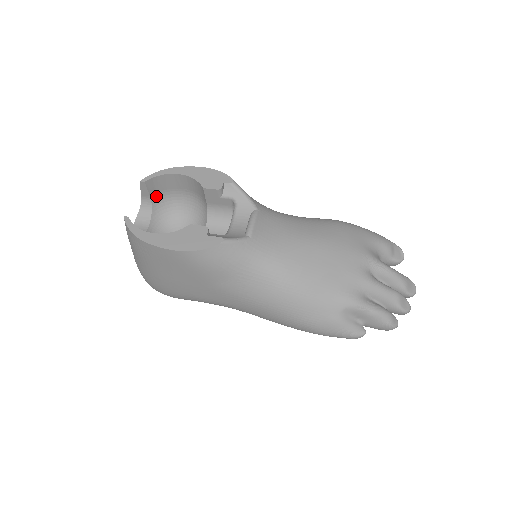
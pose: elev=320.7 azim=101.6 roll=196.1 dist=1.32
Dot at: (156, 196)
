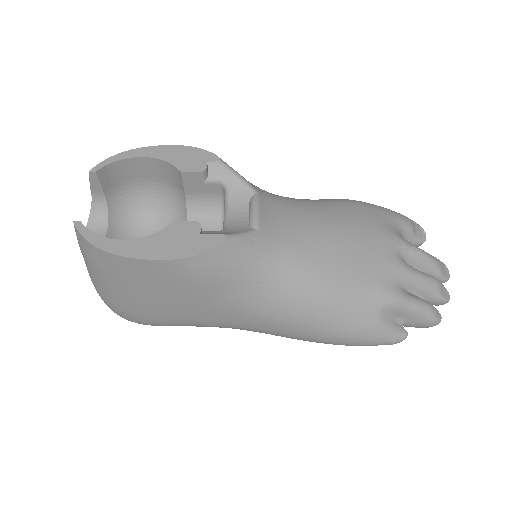
Dot at: (112, 191)
